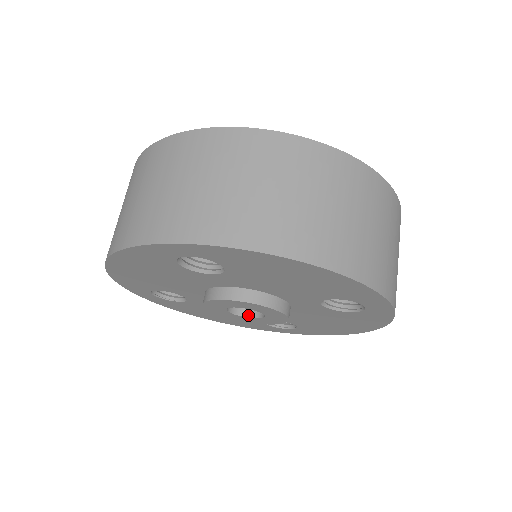
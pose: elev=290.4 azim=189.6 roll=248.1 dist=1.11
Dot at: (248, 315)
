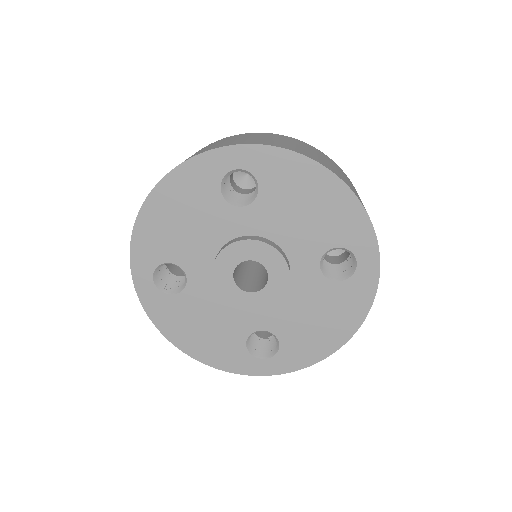
Dot at: (248, 291)
